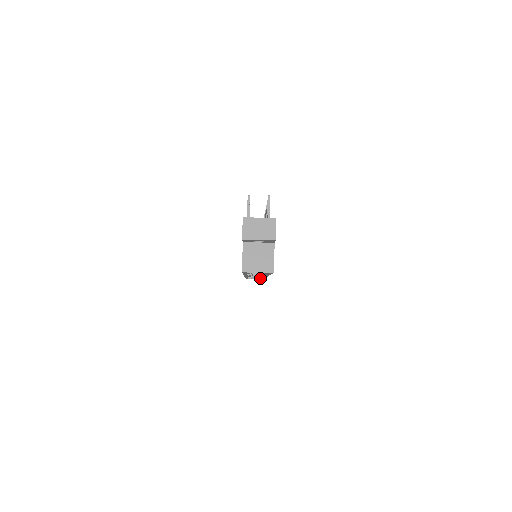
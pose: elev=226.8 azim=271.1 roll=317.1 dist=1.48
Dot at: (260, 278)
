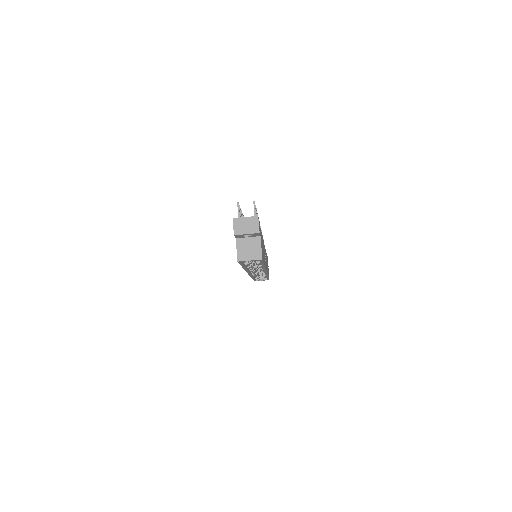
Dot at: (266, 279)
